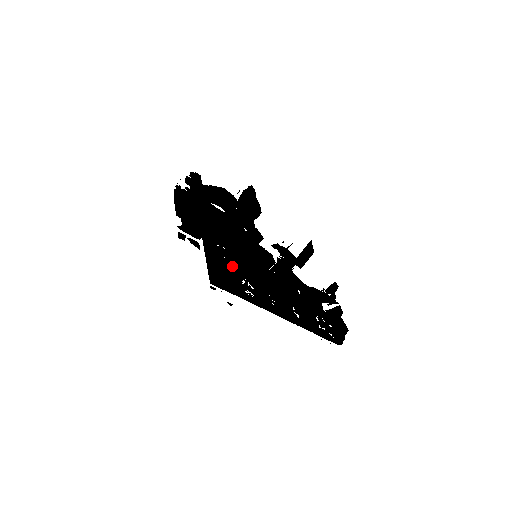
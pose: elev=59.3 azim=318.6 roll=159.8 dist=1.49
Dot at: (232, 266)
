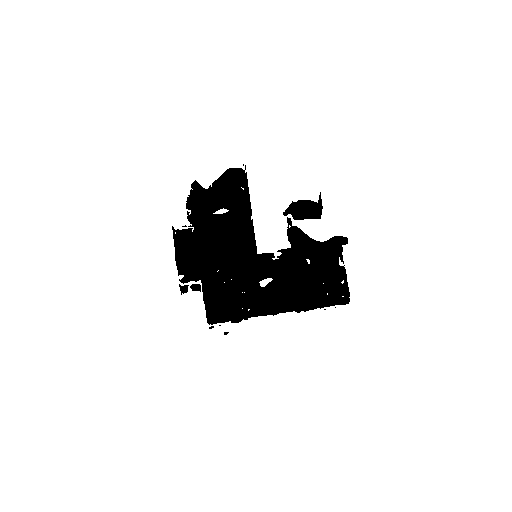
Dot at: (231, 287)
